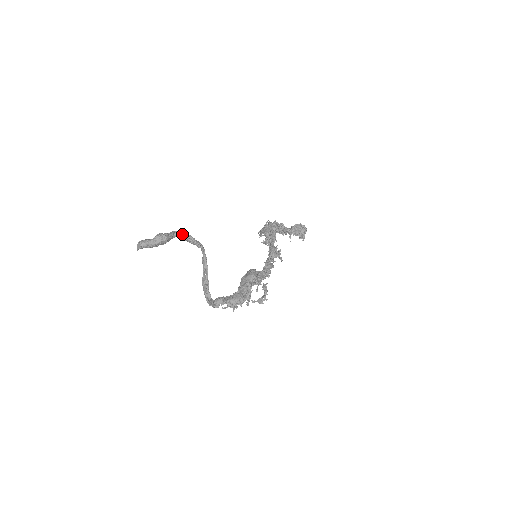
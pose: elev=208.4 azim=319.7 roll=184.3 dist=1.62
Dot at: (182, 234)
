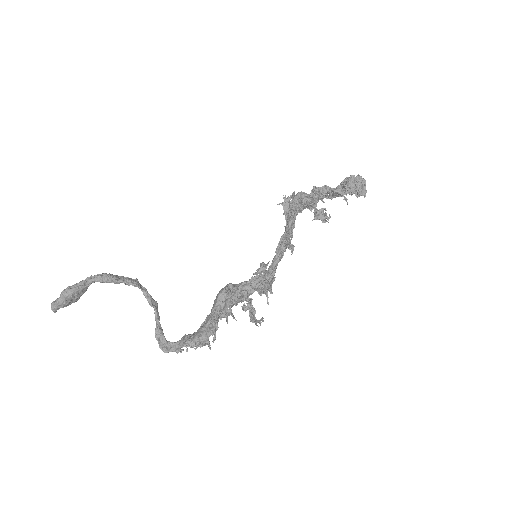
Dot at: (96, 278)
